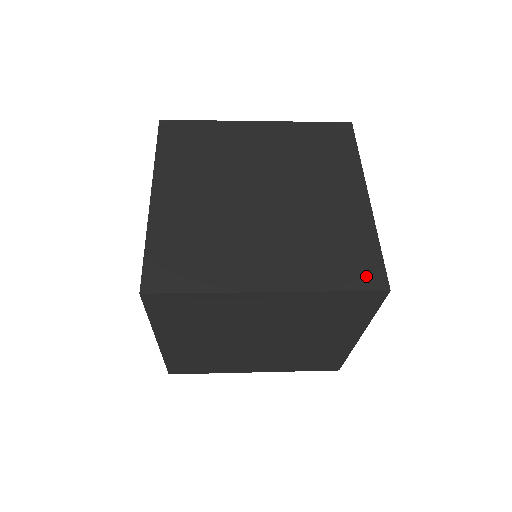
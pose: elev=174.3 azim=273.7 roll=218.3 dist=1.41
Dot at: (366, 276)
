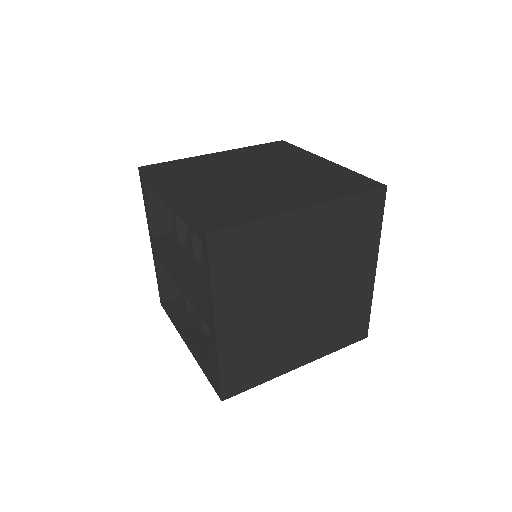
Dot at: (357, 334)
